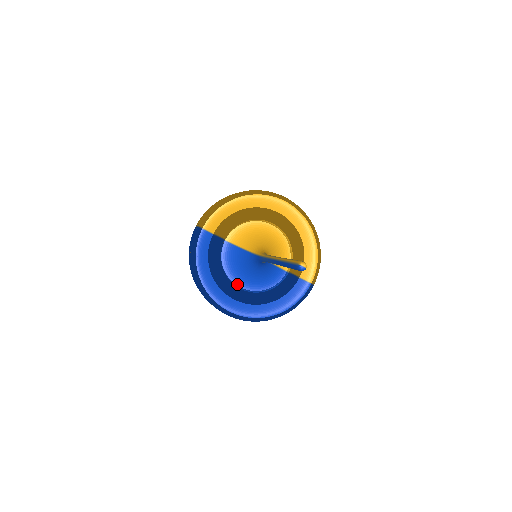
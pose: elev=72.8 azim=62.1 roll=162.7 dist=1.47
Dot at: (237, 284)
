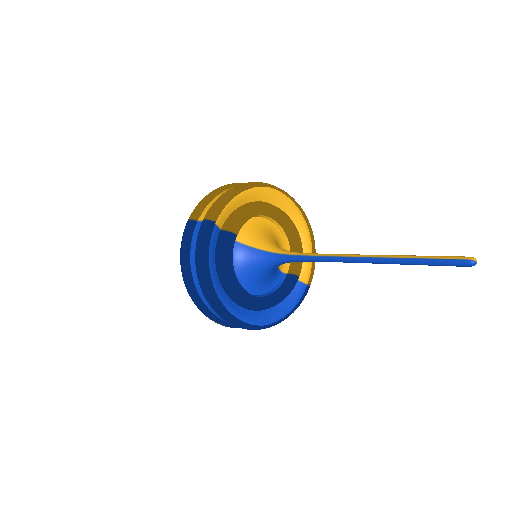
Dot at: occluded
